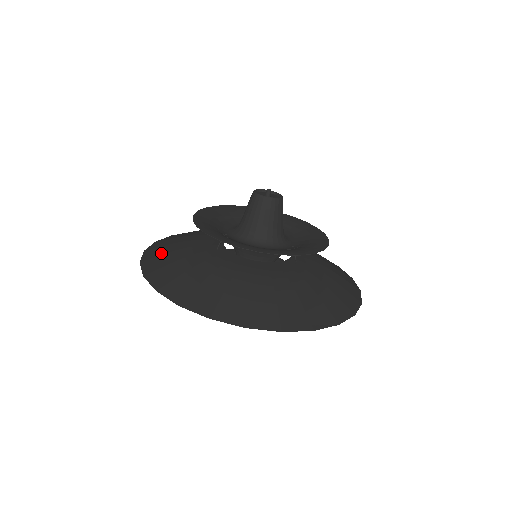
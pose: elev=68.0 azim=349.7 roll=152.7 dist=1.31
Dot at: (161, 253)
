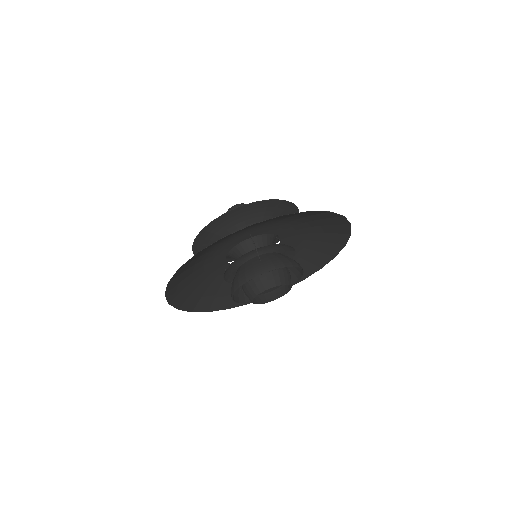
Dot at: occluded
